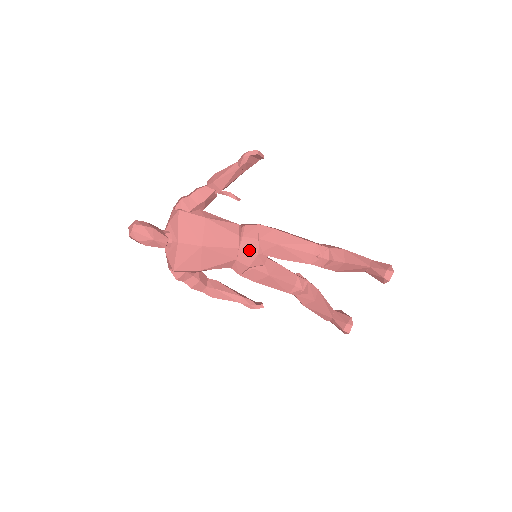
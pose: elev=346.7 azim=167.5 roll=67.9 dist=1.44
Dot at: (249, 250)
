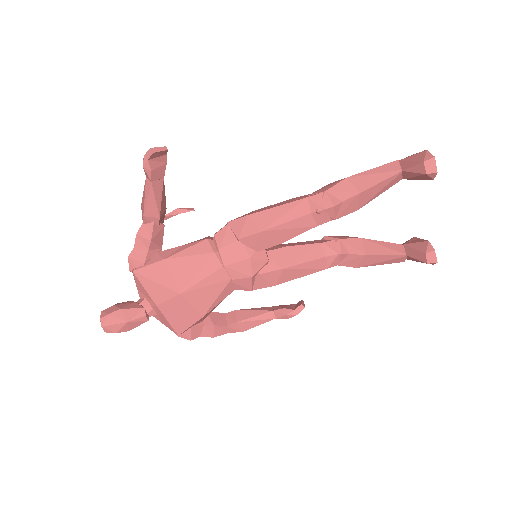
Dot at: (236, 260)
